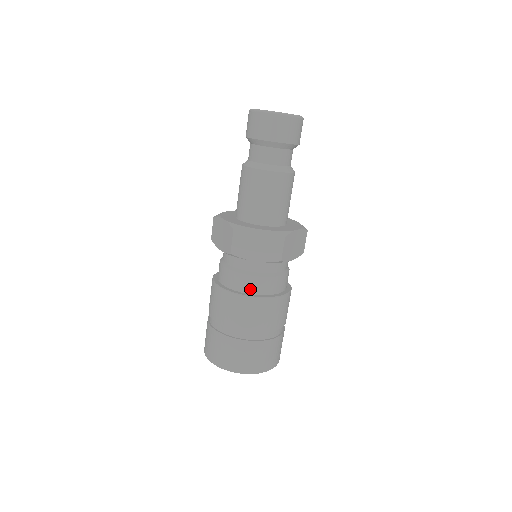
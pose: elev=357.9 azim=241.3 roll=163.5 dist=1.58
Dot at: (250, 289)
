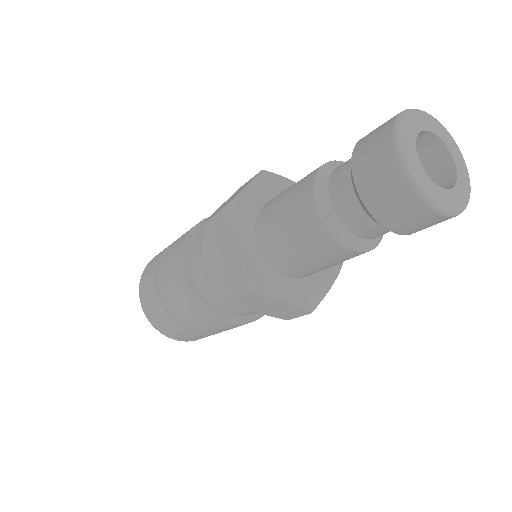
Dot at: (230, 312)
